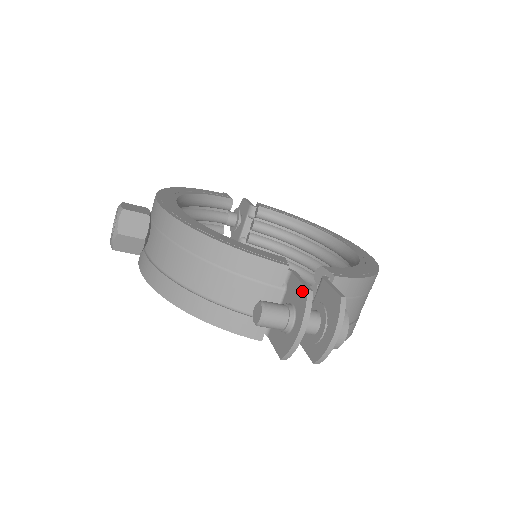
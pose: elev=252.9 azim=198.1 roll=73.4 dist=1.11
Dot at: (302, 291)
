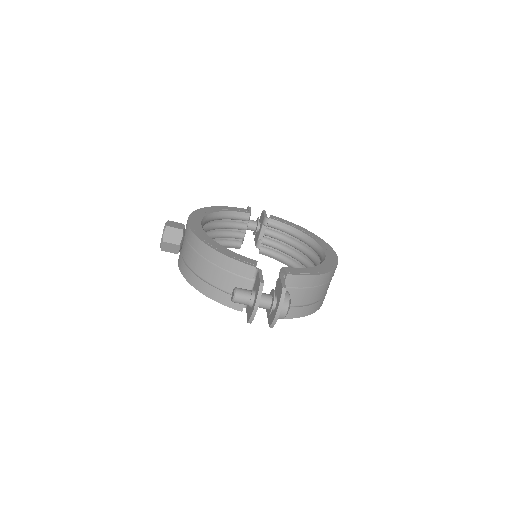
Dot at: (259, 283)
